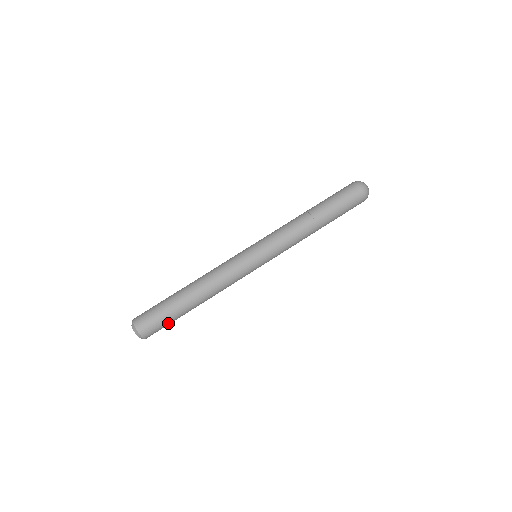
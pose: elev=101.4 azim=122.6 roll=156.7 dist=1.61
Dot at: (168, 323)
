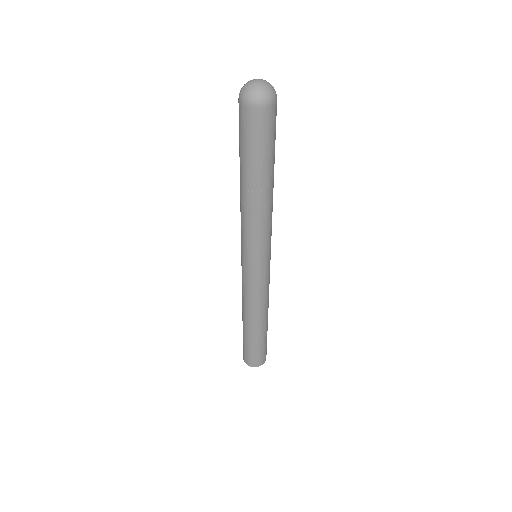
Dot at: (262, 348)
